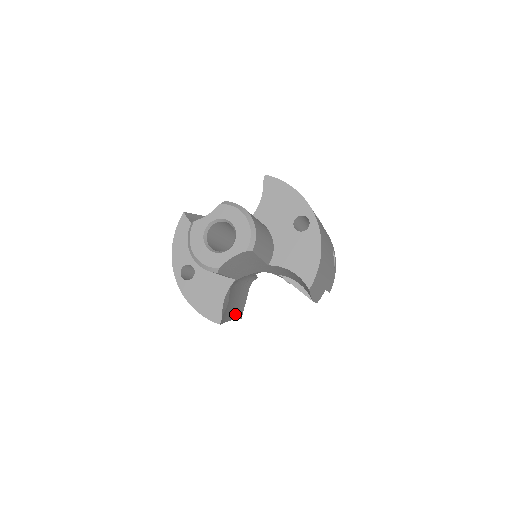
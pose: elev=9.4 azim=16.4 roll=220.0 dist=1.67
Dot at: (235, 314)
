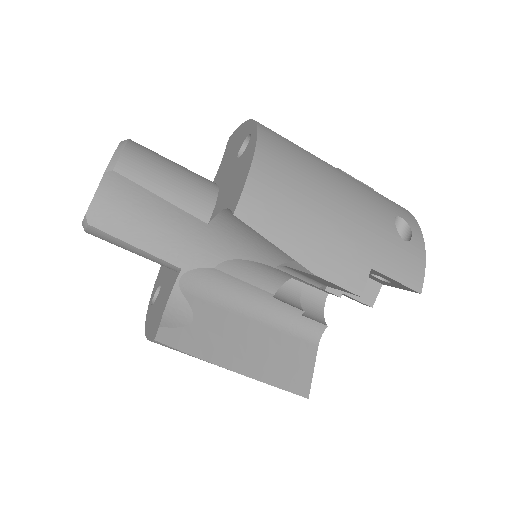
Dot at: (267, 374)
